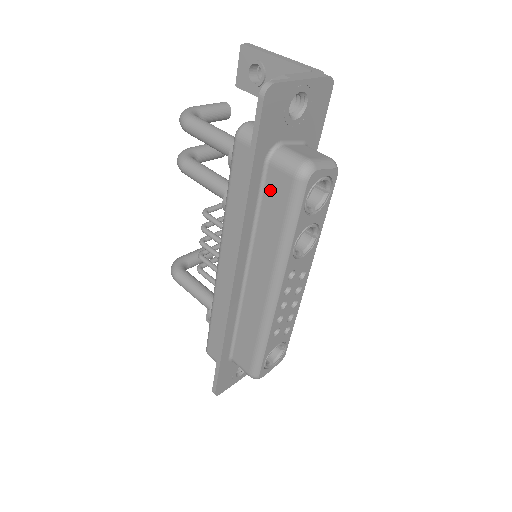
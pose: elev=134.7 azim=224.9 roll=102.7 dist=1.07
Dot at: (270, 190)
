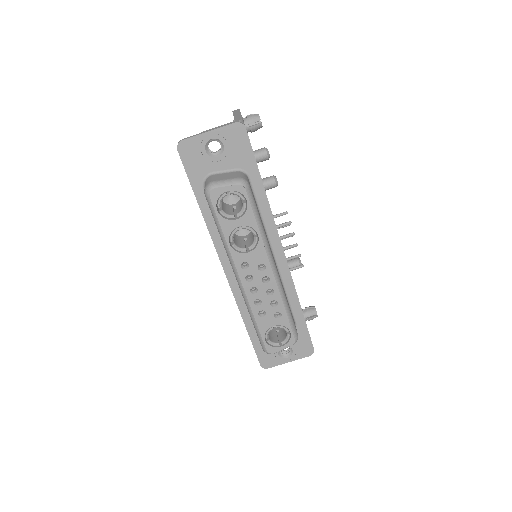
Dot at: occluded
